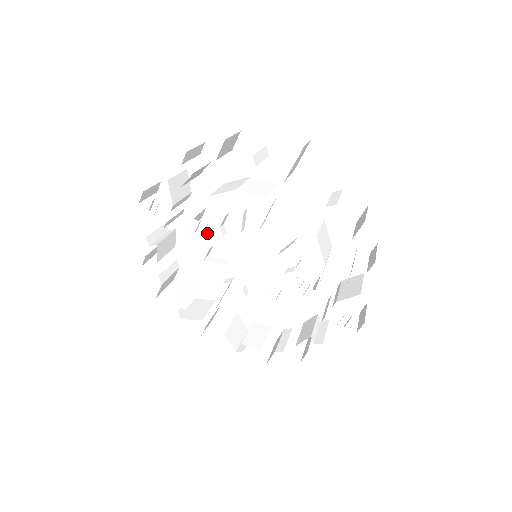
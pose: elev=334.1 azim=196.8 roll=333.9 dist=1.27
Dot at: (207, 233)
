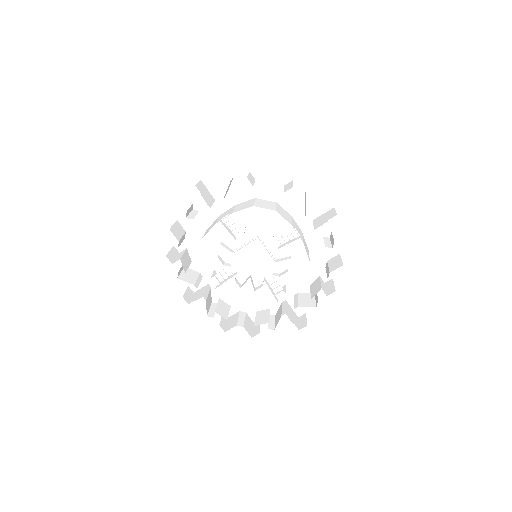
Dot at: (231, 227)
